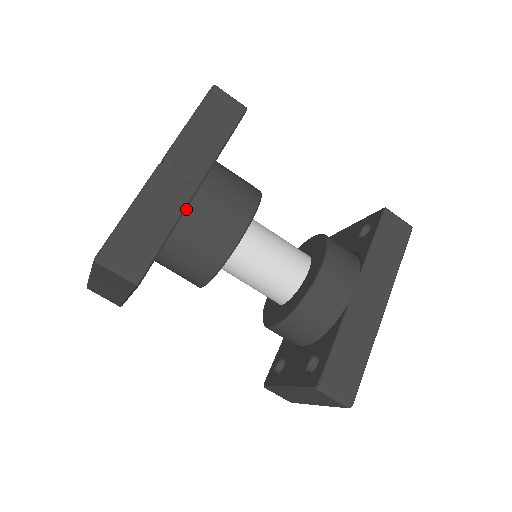
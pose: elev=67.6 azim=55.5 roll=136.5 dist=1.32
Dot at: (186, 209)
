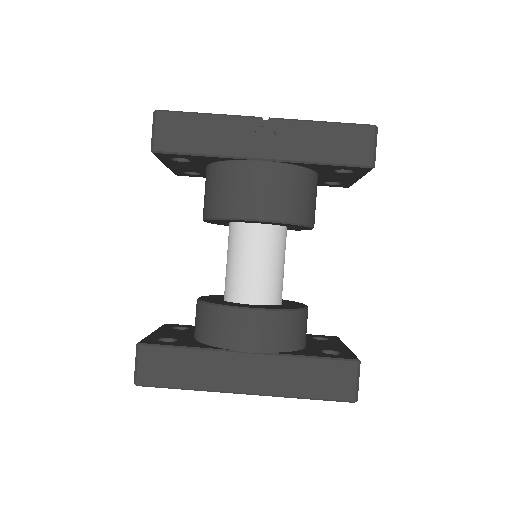
Dot at: (238, 160)
